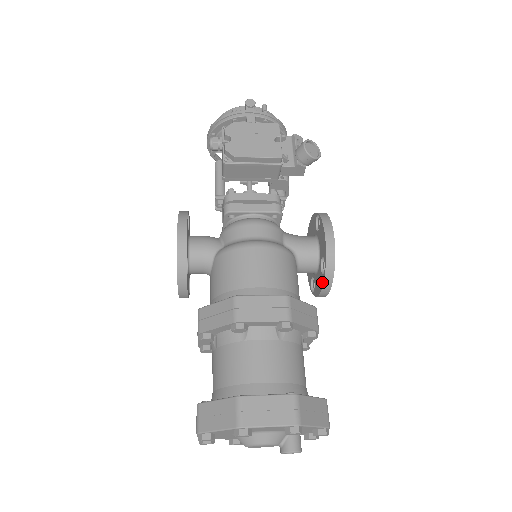
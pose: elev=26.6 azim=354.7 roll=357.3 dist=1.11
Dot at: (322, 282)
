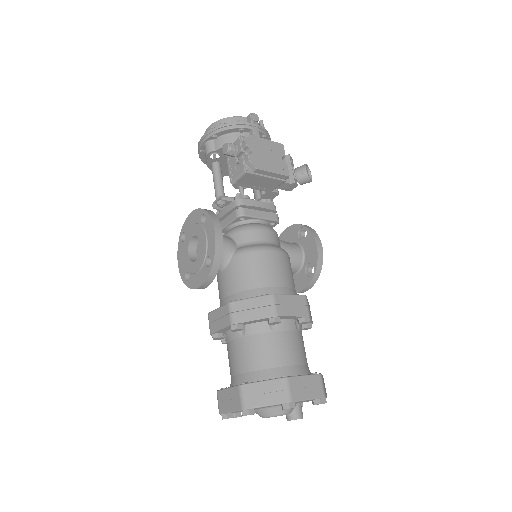
Dot at: (307, 283)
